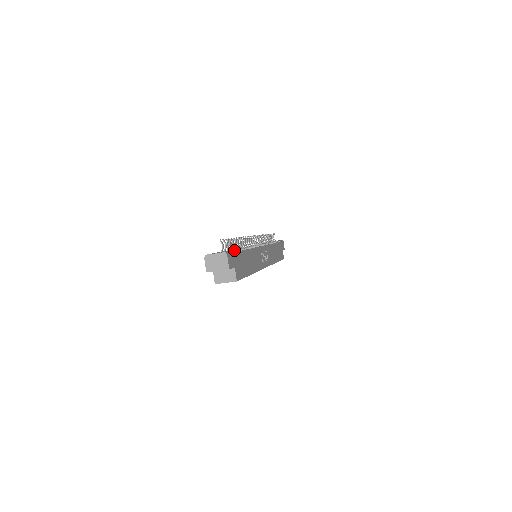
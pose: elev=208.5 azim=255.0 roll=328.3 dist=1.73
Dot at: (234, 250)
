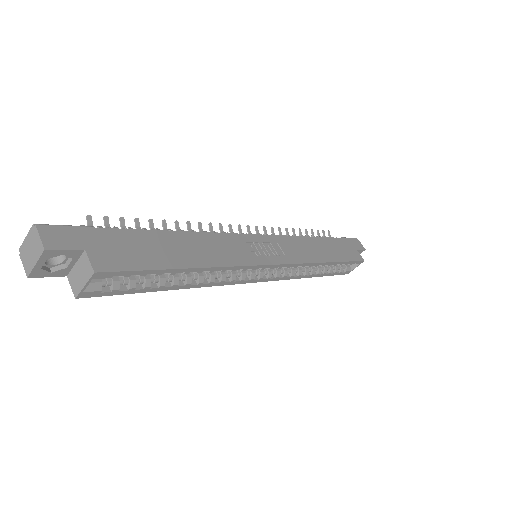
Dot at: (106, 230)
